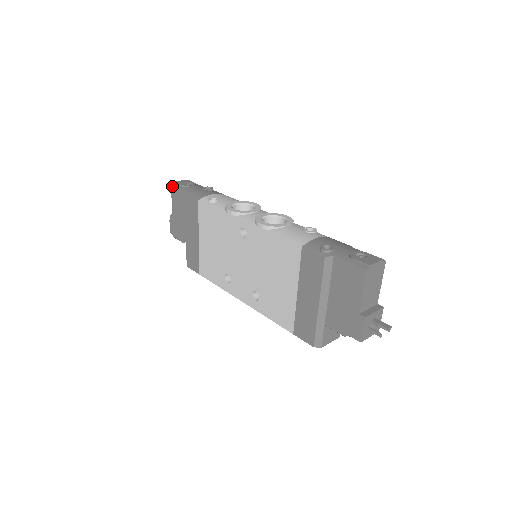
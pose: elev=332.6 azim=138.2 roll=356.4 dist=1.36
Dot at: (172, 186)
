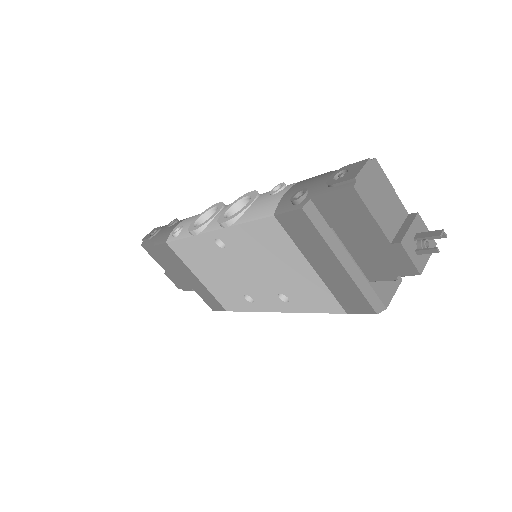
Dot at: (142, 246)
